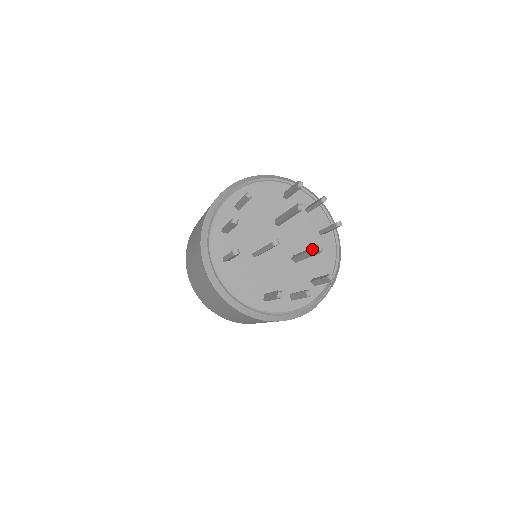
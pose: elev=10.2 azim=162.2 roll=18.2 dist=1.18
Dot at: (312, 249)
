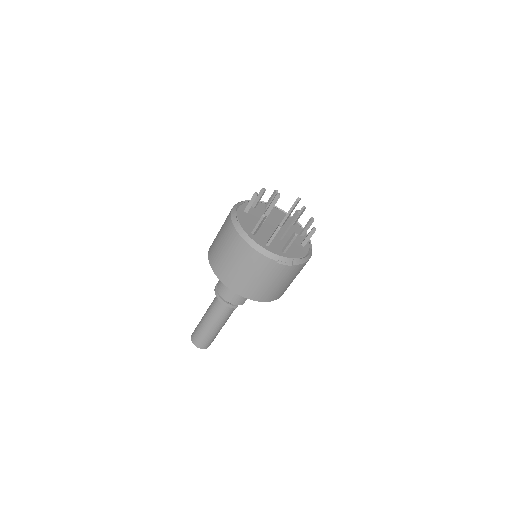
Dot at: (294, 213)
